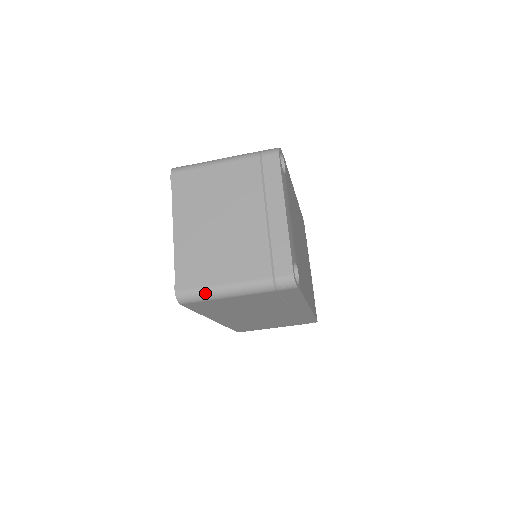
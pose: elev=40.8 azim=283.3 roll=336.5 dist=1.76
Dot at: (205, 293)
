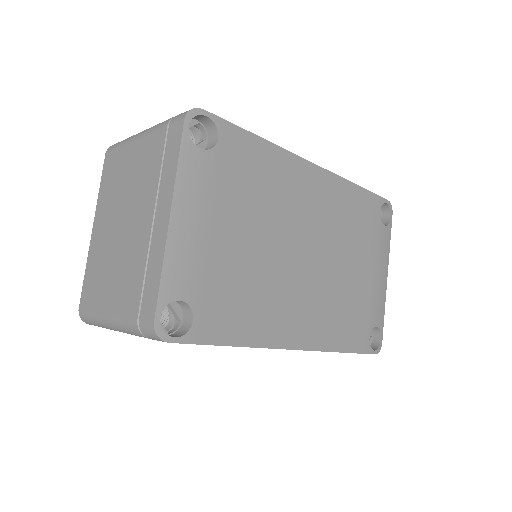
Dot at: (95, 320)
